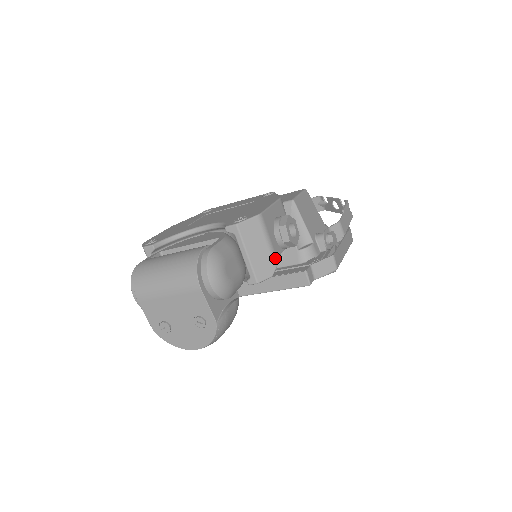
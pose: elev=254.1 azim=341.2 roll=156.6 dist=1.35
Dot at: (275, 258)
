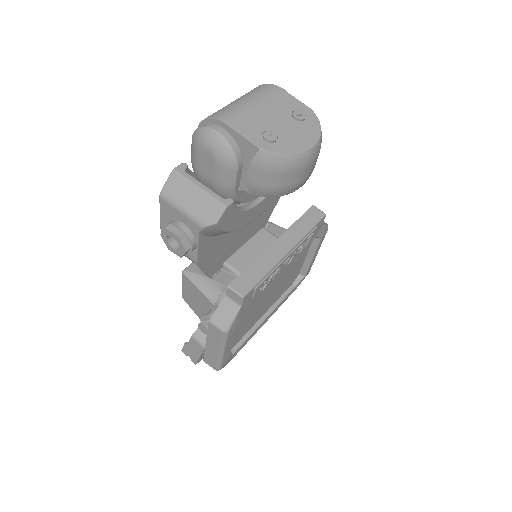
Dot at: occluded
